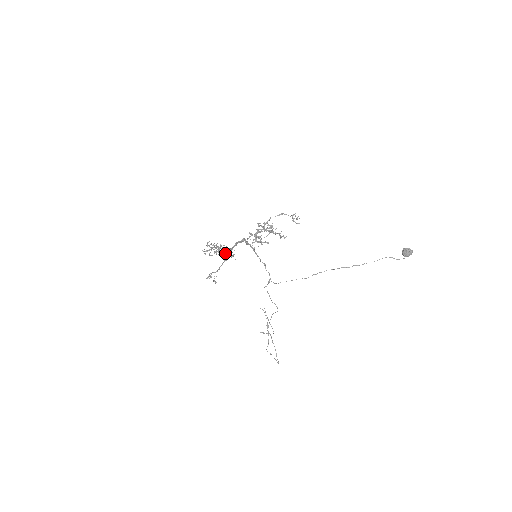
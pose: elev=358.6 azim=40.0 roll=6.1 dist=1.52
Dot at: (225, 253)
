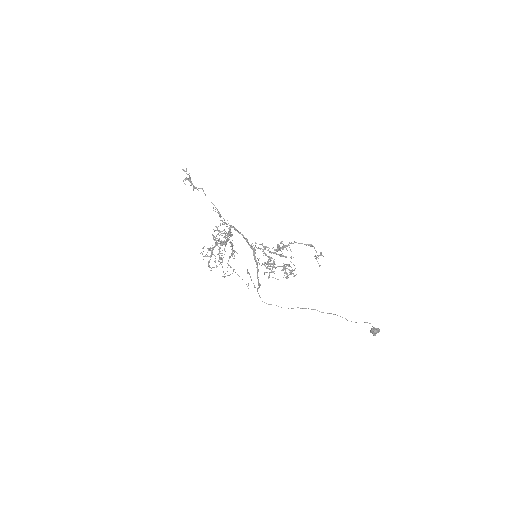
Dot at: (224, 230)
